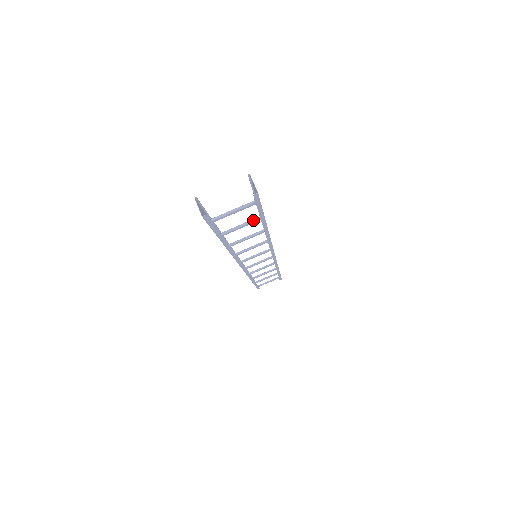
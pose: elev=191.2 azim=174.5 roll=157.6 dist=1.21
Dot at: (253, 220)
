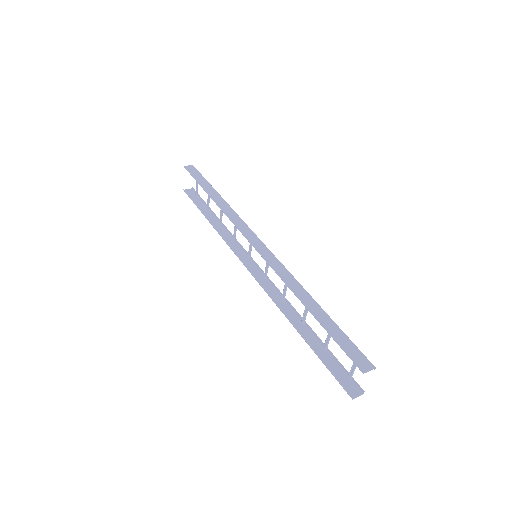
Dot at: occluded
